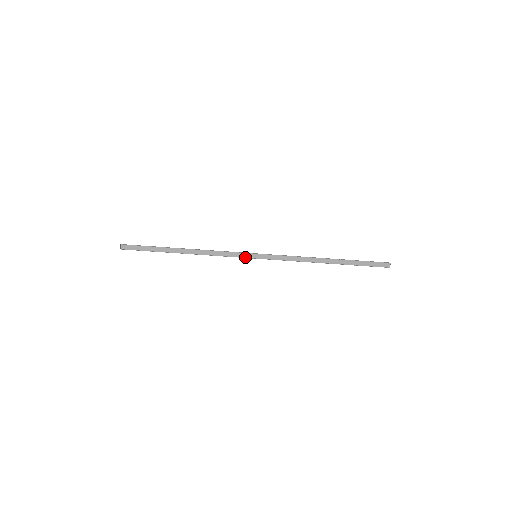
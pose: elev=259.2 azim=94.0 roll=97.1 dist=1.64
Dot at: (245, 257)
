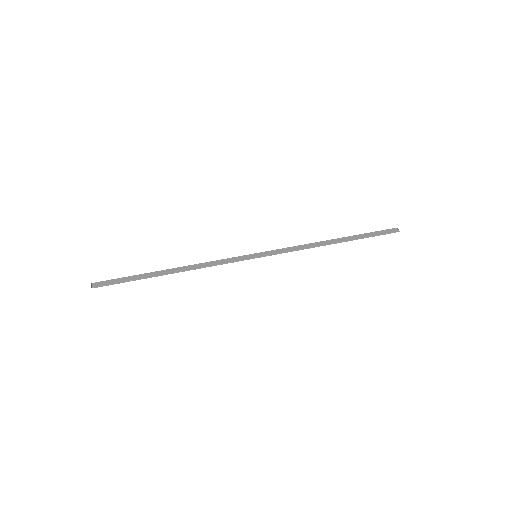
Dot at: occluded
